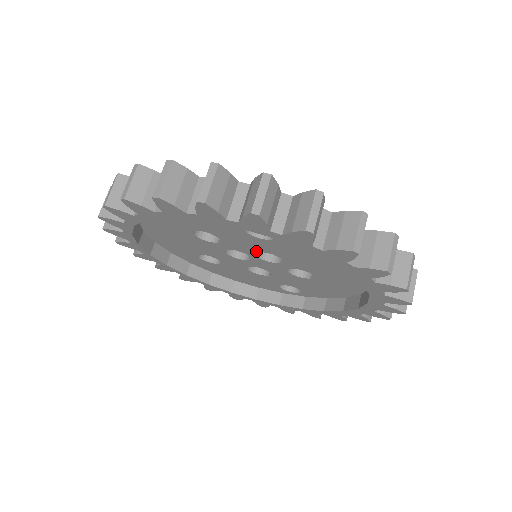
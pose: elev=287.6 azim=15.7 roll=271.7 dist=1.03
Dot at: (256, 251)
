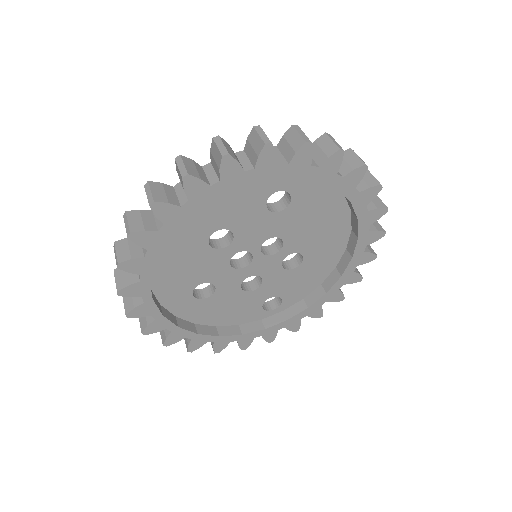
Dot at: (263, 241)
